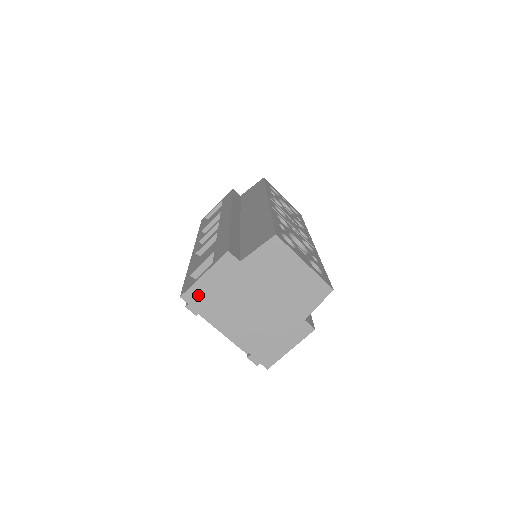
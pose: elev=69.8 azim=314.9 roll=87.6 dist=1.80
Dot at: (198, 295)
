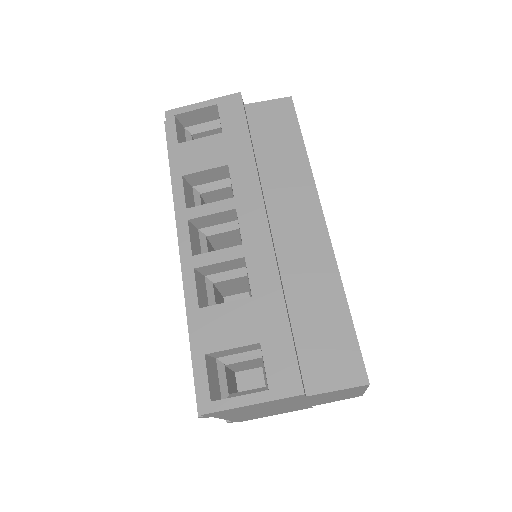
Dot at: (225, 412)
